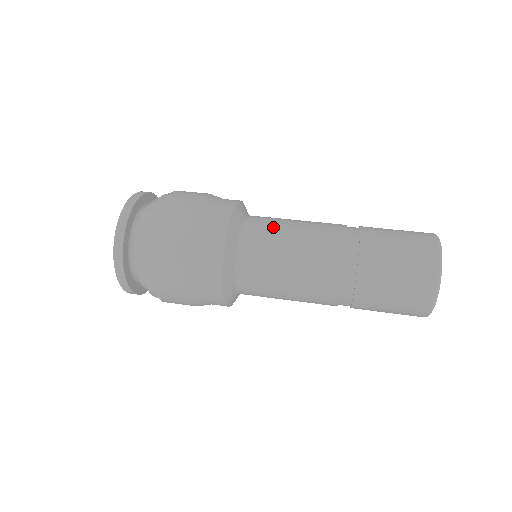
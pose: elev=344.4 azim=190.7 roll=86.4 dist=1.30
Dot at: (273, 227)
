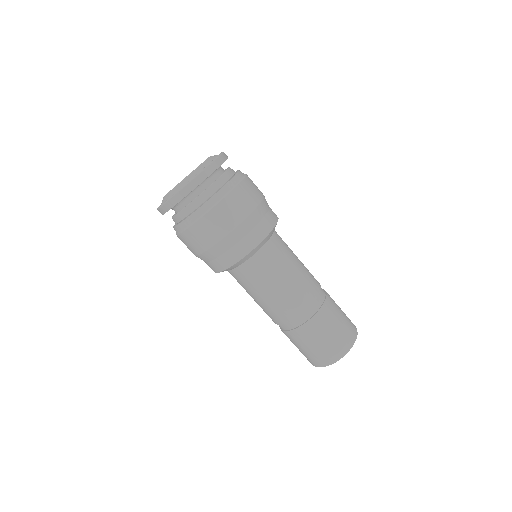
Dot at: (280, 263)
